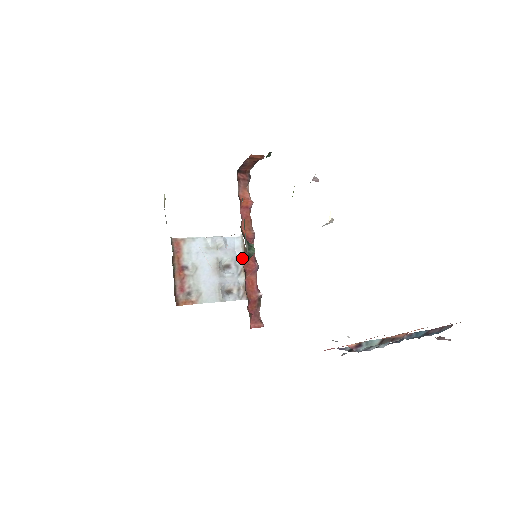
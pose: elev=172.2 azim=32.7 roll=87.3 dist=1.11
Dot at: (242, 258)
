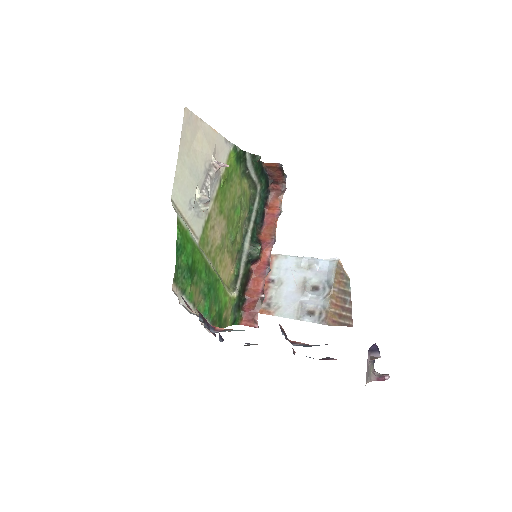
Dot at: (331, 282)
